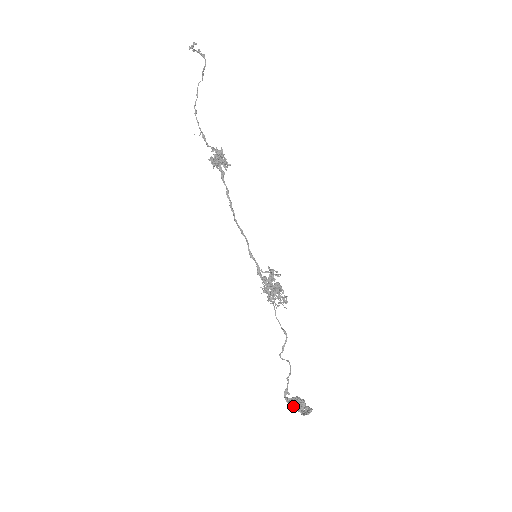
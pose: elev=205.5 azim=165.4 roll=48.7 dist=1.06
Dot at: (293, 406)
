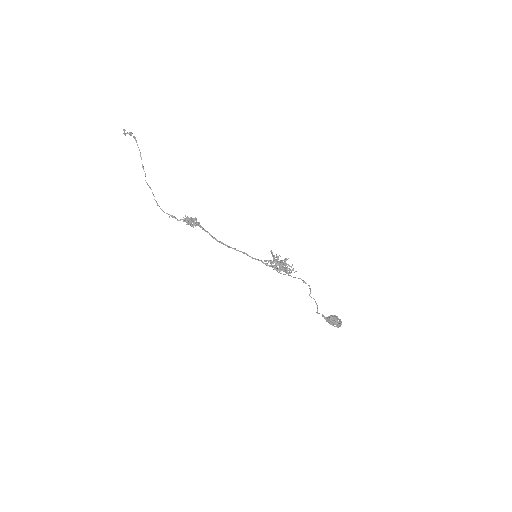
Dot at: occluded
